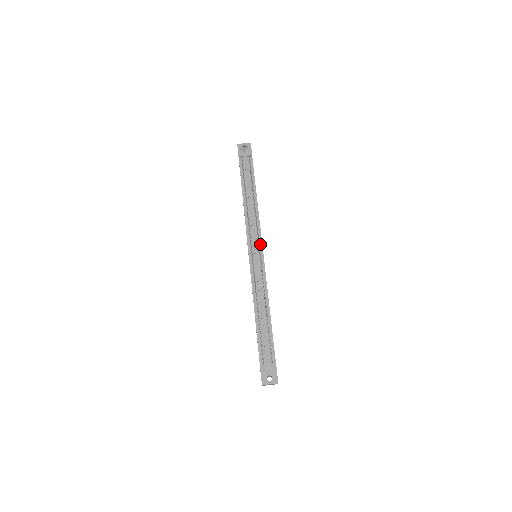
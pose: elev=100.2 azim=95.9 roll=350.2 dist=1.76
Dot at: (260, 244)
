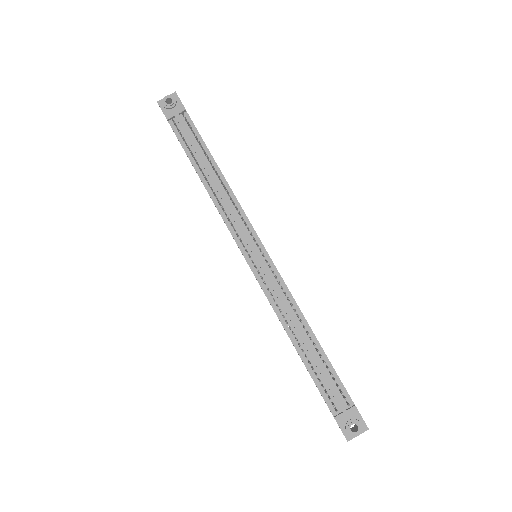
Dot at: (255, 238)
